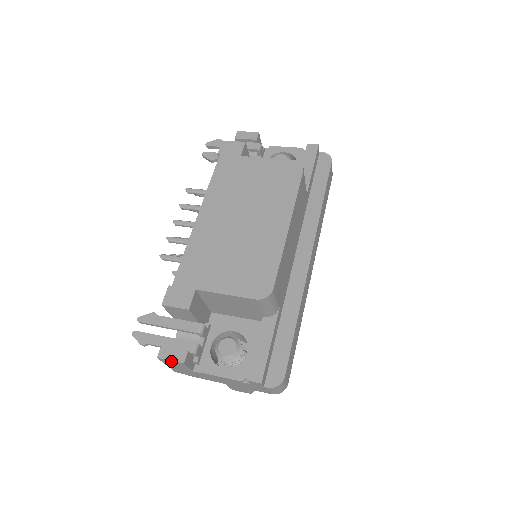
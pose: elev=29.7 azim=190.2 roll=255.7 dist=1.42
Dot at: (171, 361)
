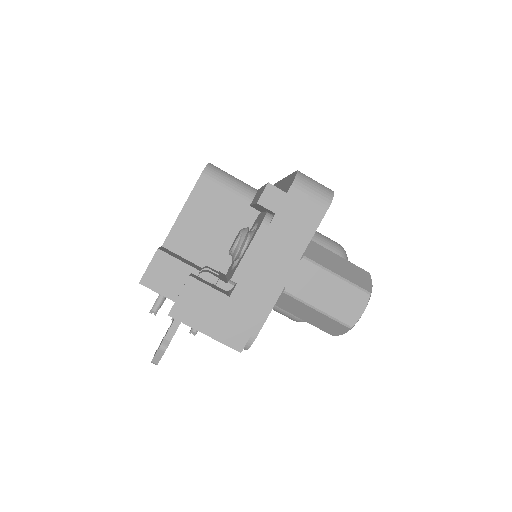
Dot at: (182, 298)
